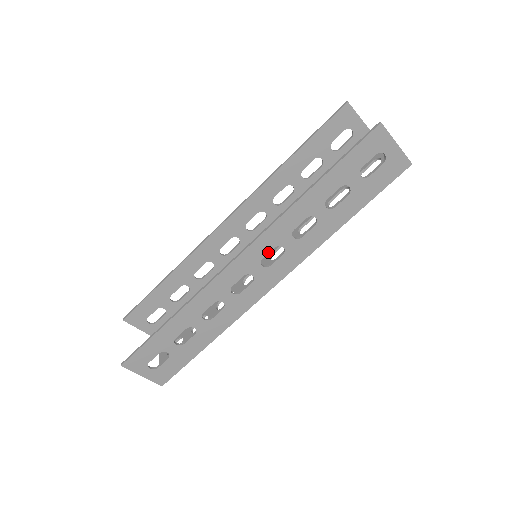
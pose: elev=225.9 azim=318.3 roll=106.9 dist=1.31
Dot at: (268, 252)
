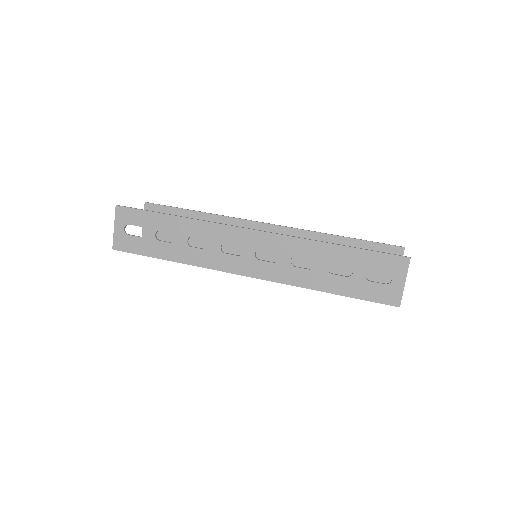
Dot at: (268, 250)
